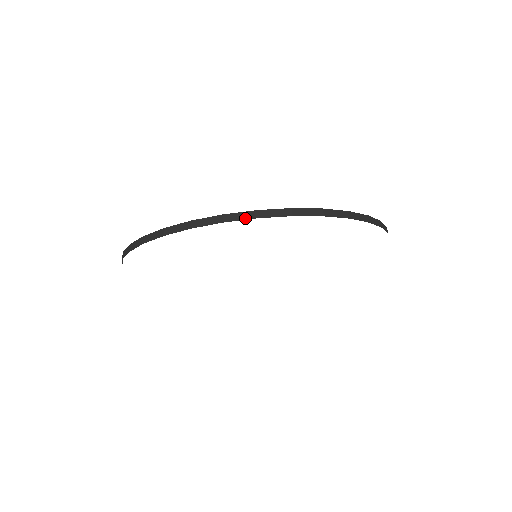
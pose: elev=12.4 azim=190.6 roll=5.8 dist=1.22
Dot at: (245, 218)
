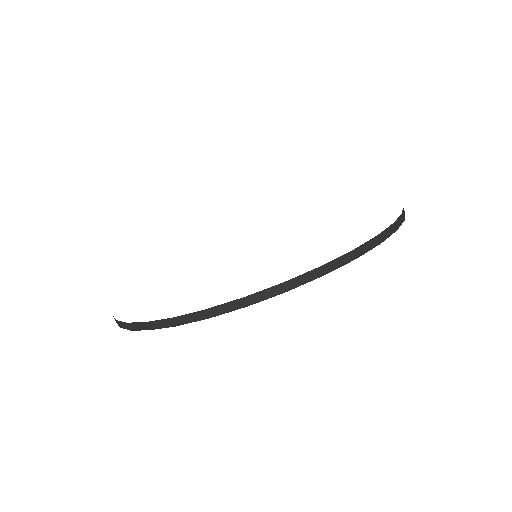
Dot at: (164, 326)
